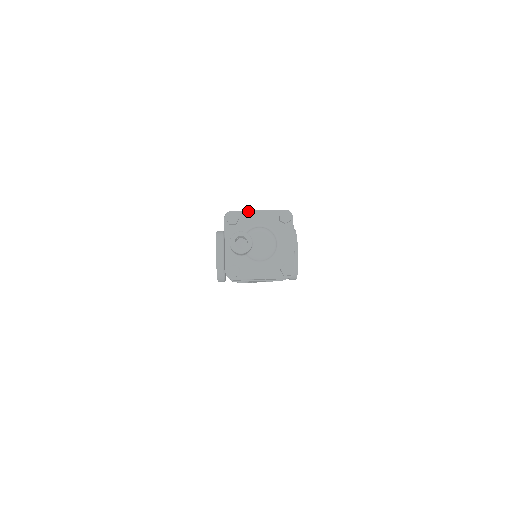
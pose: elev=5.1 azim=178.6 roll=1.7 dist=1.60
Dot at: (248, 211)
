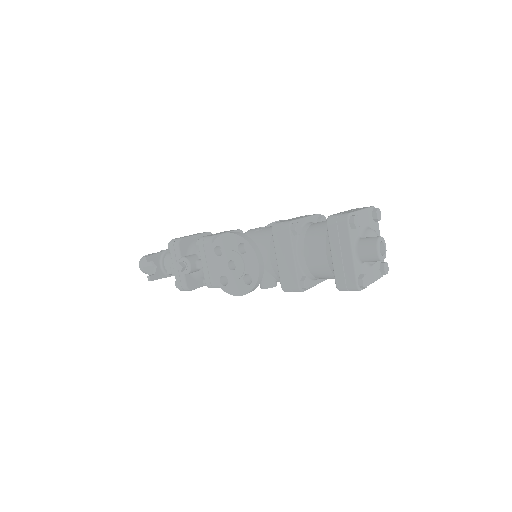
Dot at: (358, 211)
